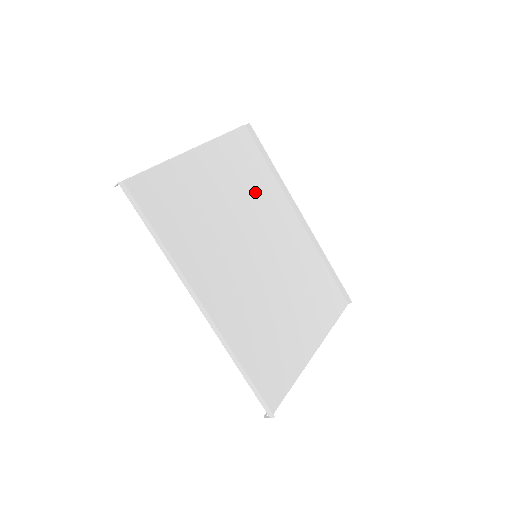
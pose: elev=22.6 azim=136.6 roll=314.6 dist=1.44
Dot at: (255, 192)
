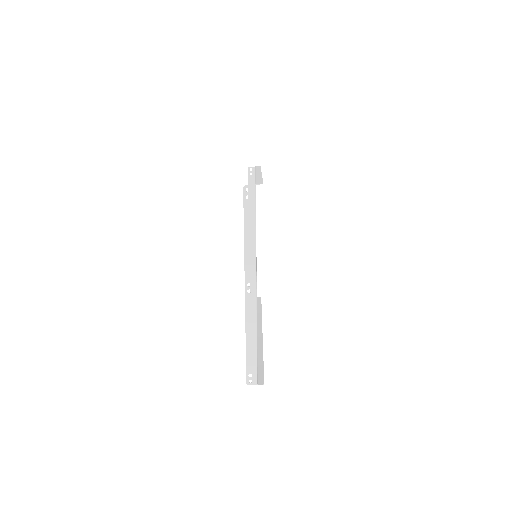
Dot at: occluded
